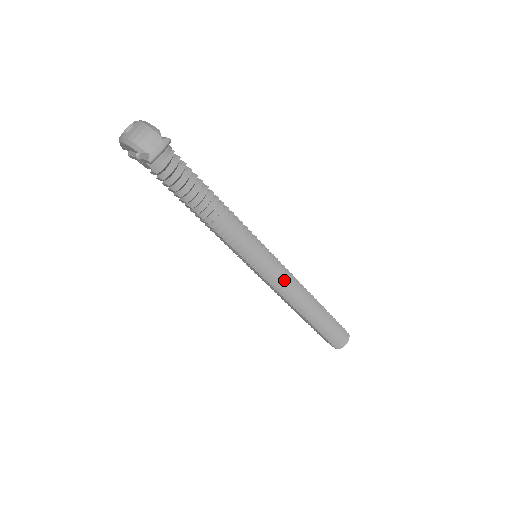
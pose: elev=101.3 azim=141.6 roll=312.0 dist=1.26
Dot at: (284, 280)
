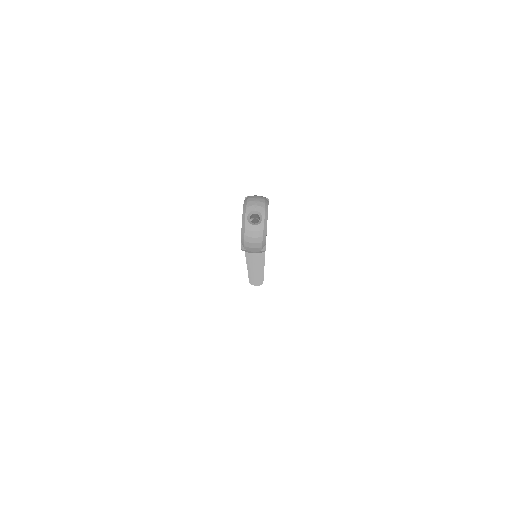
Dot at: (256, 271)
